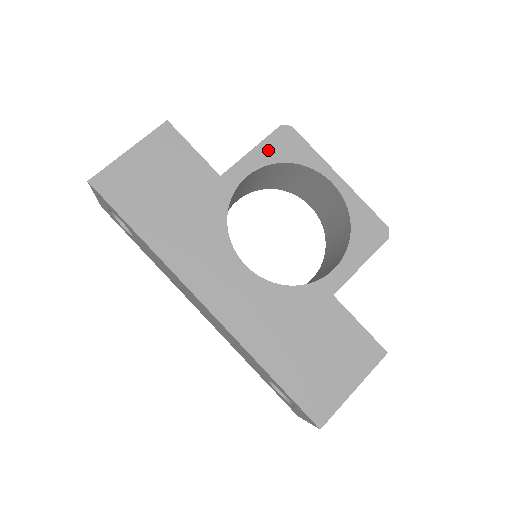
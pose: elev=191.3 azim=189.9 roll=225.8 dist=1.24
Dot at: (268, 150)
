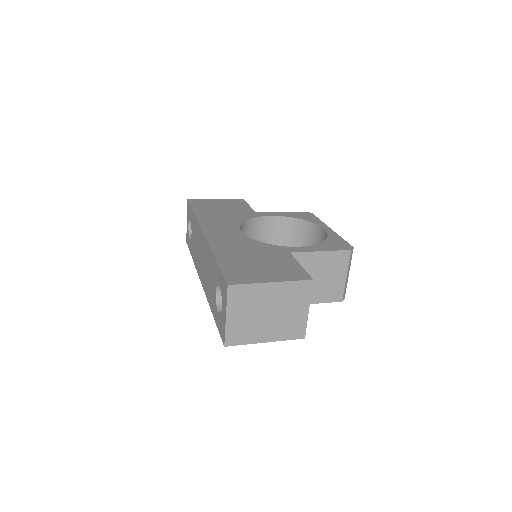
Dot at: (291, 214)
